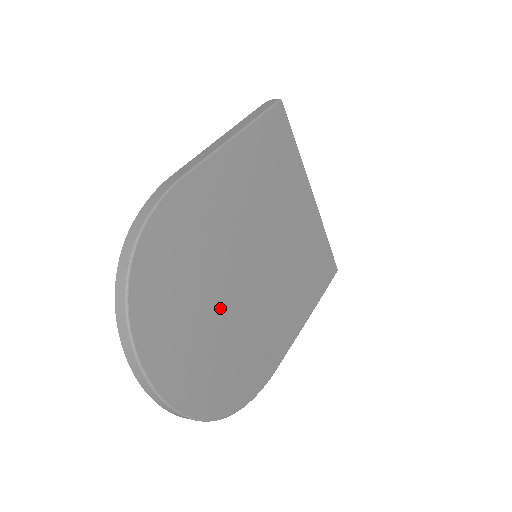
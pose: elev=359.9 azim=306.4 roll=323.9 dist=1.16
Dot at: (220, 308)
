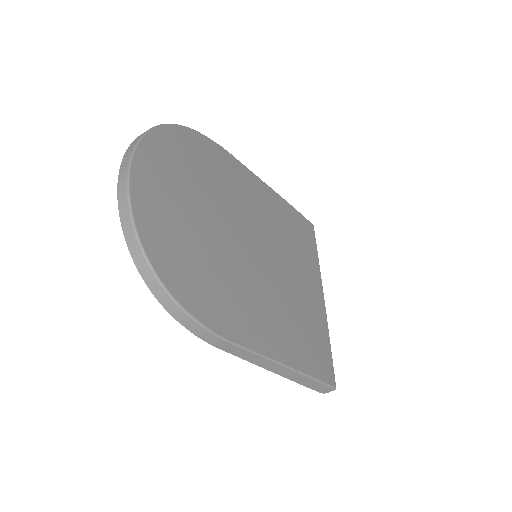
Dot at: (211, 216)
